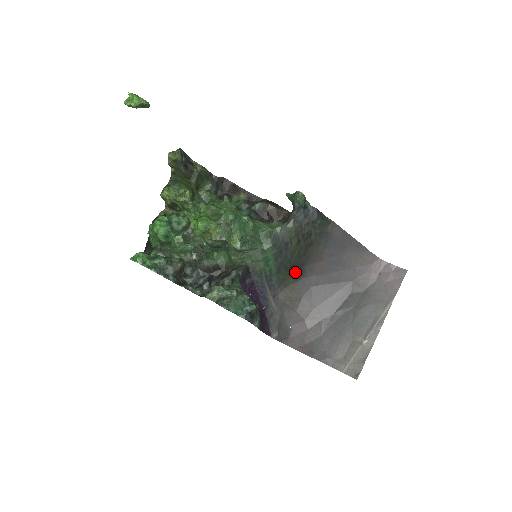
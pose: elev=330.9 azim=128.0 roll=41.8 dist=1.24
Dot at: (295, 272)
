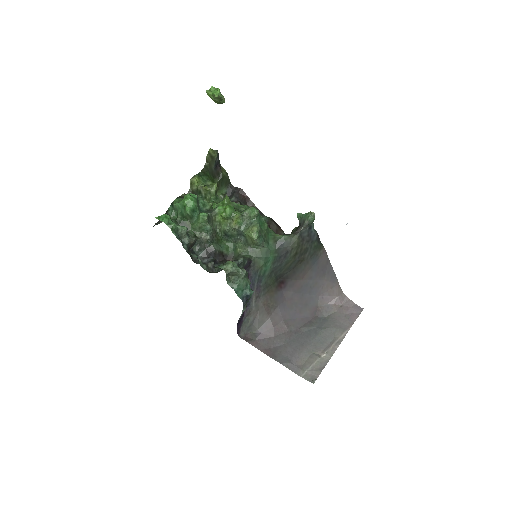
Dot at: (279, 282)
